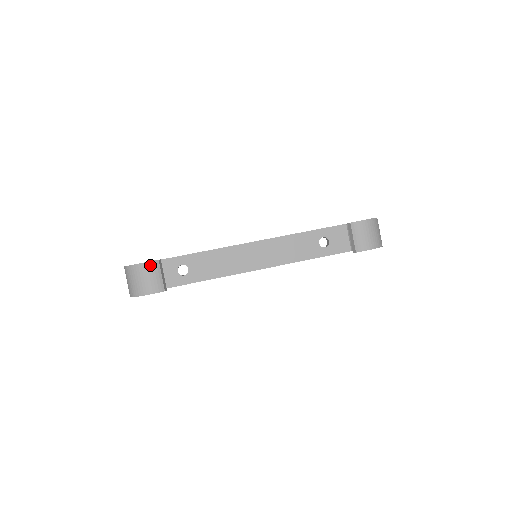
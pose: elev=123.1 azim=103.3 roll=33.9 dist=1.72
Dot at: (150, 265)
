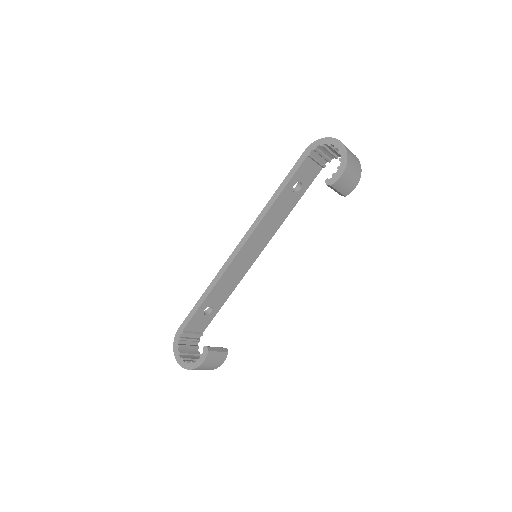
Dot at: (207, 360)
